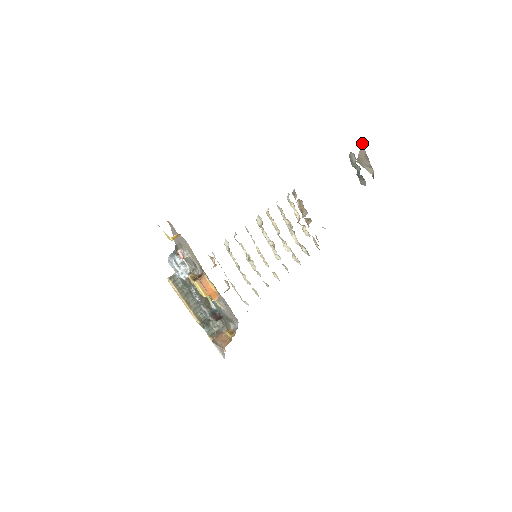
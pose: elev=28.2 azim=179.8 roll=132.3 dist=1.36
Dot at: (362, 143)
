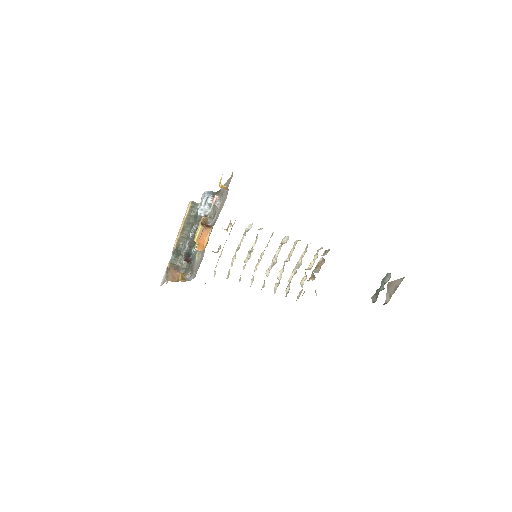
Dot at: occluded
